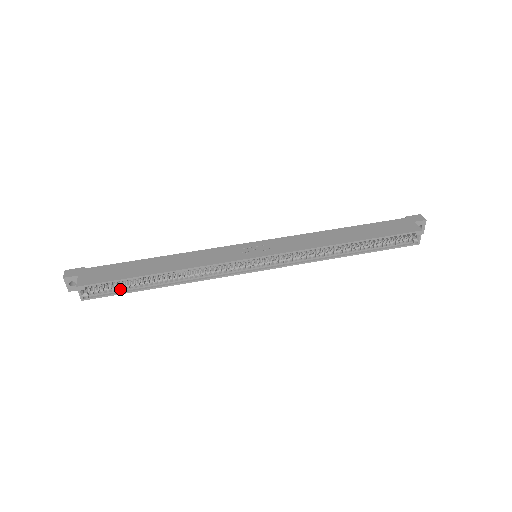
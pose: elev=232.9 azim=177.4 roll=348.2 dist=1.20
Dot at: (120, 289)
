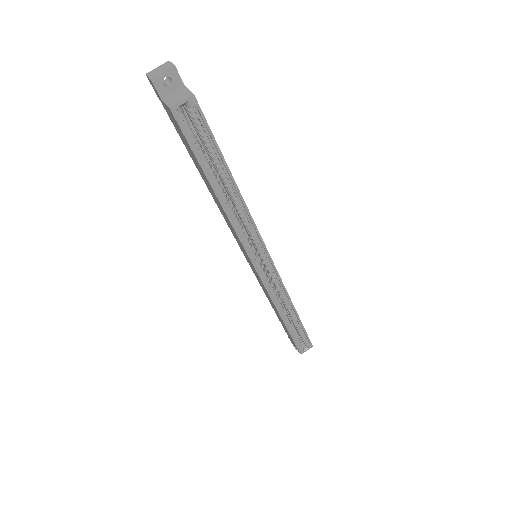
Dot at: (197, 149)
